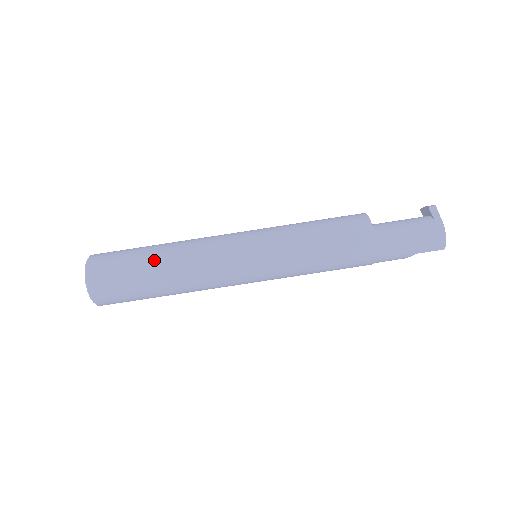
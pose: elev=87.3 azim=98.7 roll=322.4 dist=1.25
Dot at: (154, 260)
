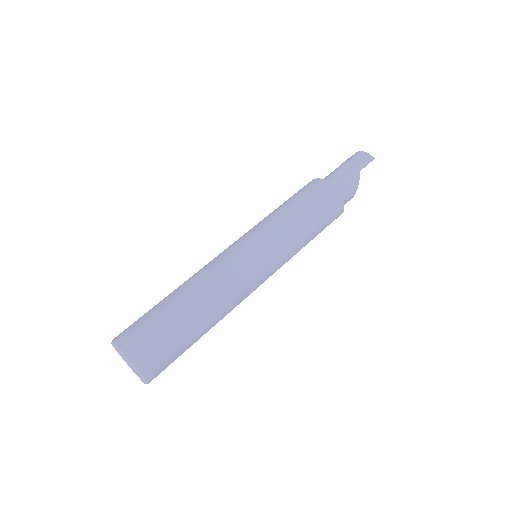
Dot at: (170, 294)
